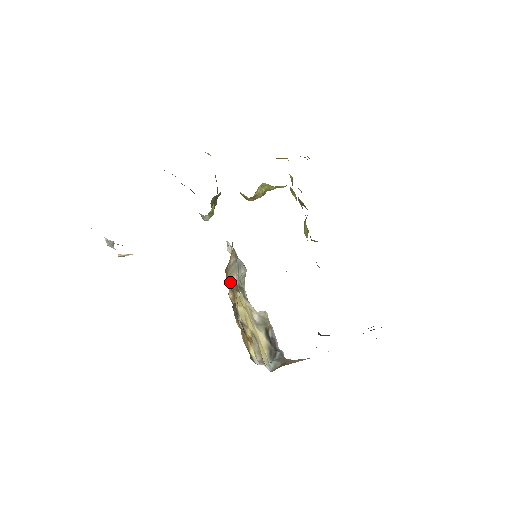
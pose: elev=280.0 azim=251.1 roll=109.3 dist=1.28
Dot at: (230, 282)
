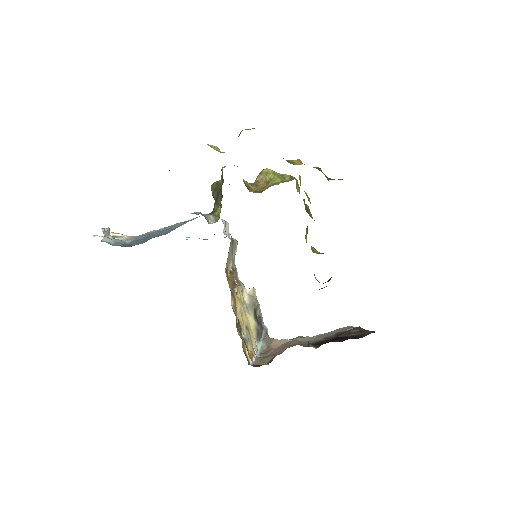
Dot at: (230, 283)
